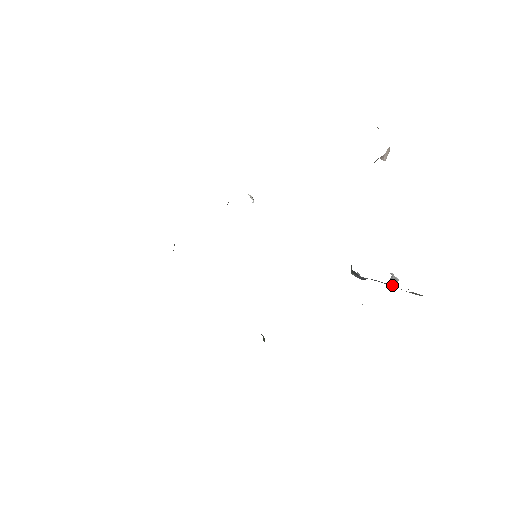
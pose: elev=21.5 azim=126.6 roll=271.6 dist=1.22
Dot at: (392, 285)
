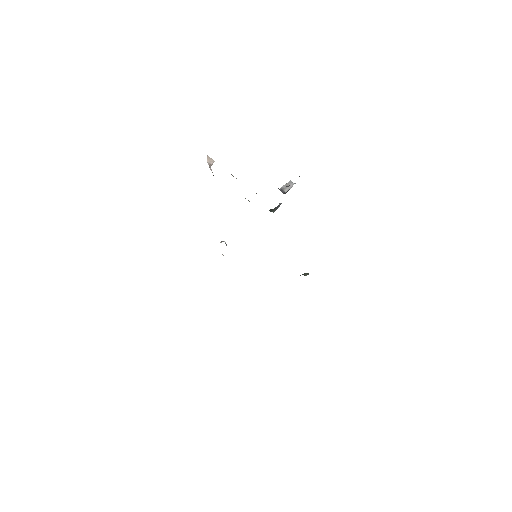
Dot at: (288, 190)
